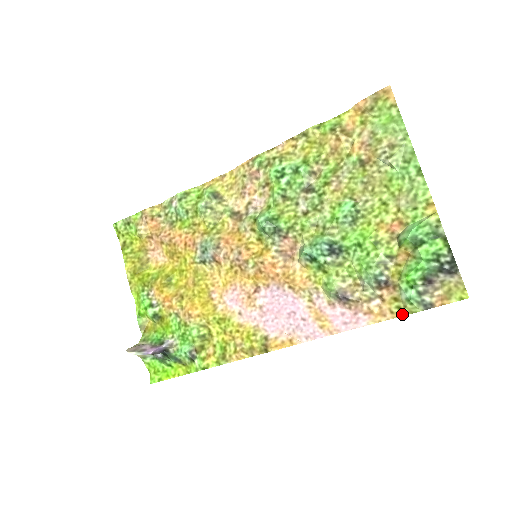
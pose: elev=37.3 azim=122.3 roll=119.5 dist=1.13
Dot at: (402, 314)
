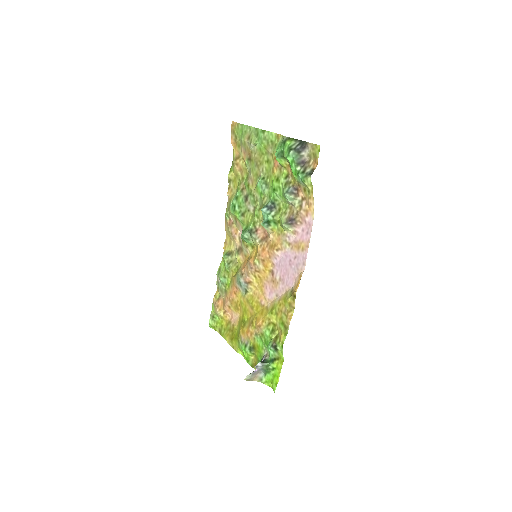
Dot at: (312, 192)
